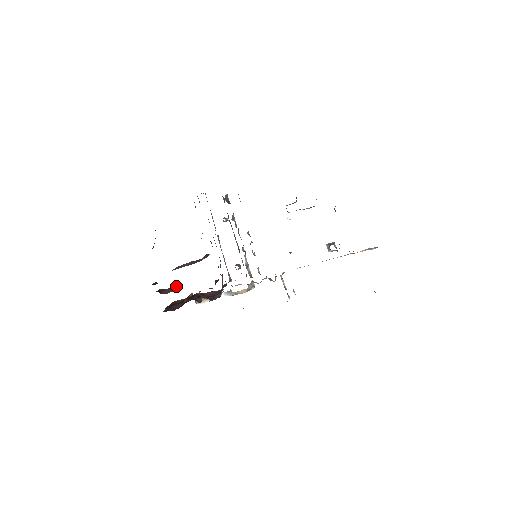
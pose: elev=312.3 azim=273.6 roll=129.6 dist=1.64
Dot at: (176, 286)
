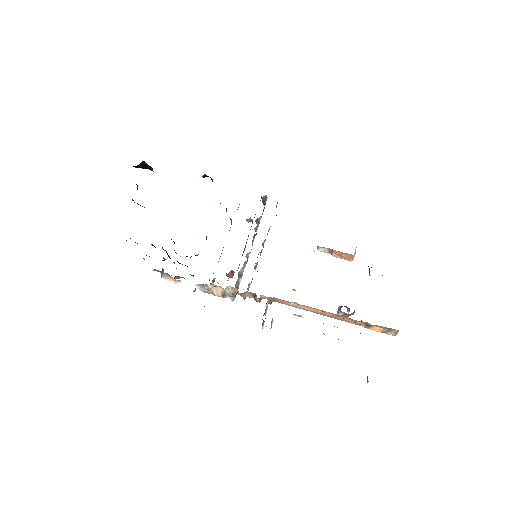
Dot at: occluded
